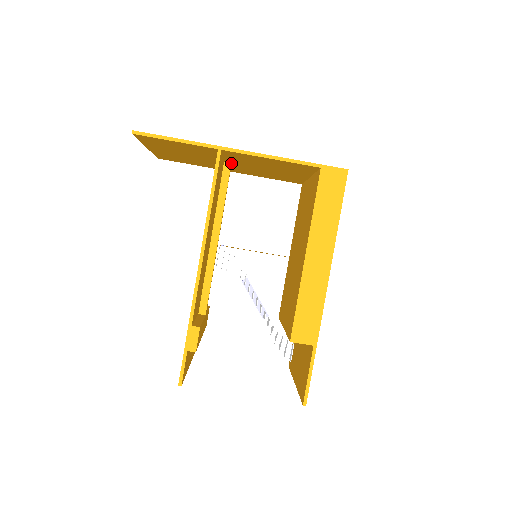
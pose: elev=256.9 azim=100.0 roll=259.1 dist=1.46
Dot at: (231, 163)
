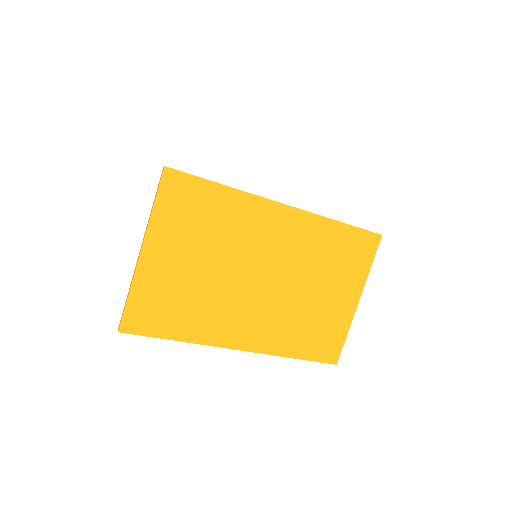
Dot at: (250, 274)
